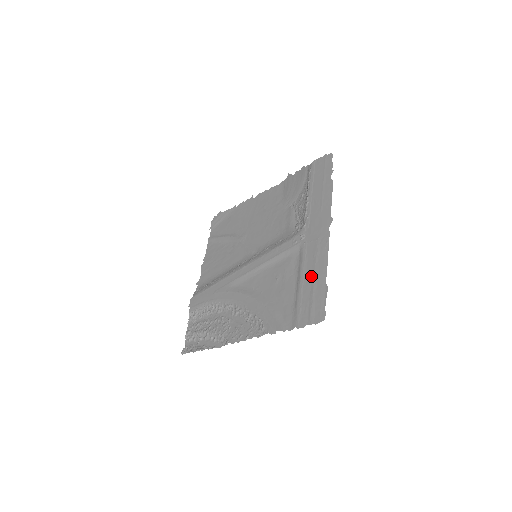
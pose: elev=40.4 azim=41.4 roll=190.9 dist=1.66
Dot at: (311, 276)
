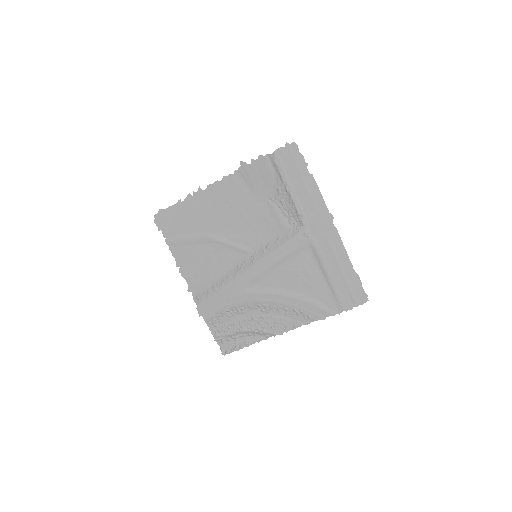
Dot at: (337, 269)
